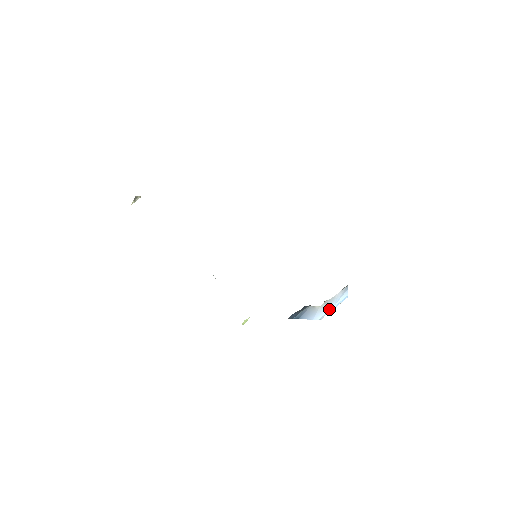
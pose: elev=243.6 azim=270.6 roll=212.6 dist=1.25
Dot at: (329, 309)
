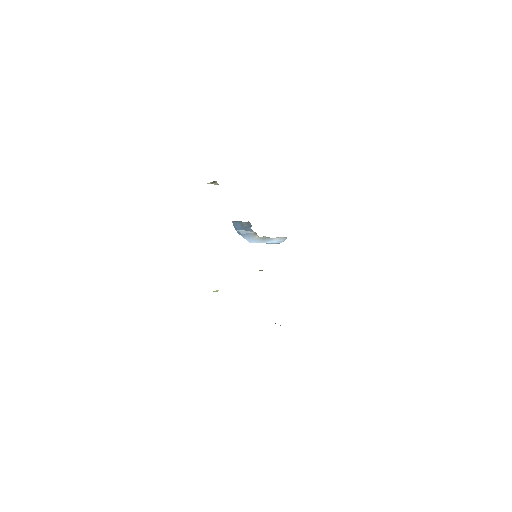
Dot at: (263, 242)
